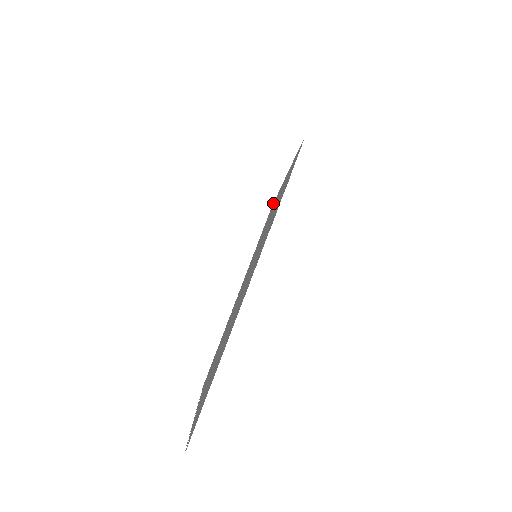
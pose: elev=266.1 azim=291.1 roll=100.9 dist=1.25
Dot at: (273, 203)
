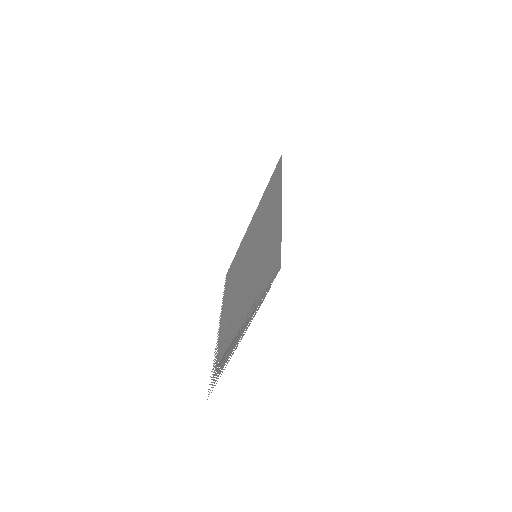
Dot at: (281, 166)
